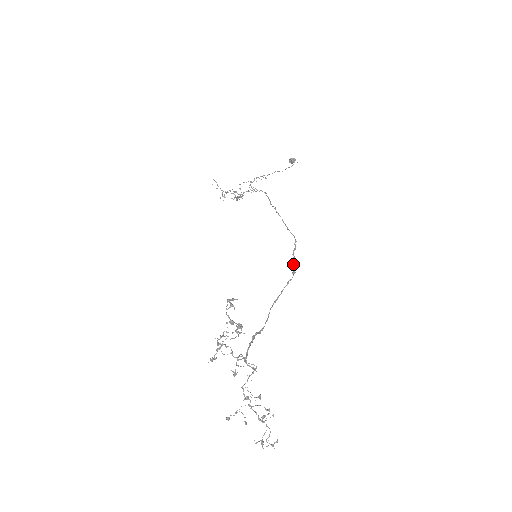
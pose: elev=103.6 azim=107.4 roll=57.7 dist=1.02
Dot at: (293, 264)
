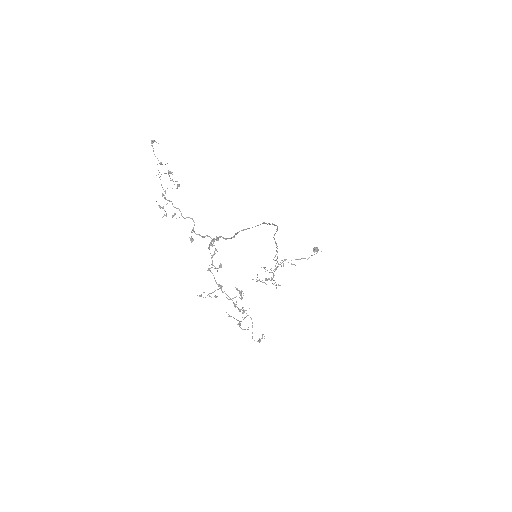
Dot at: (265, 223)
